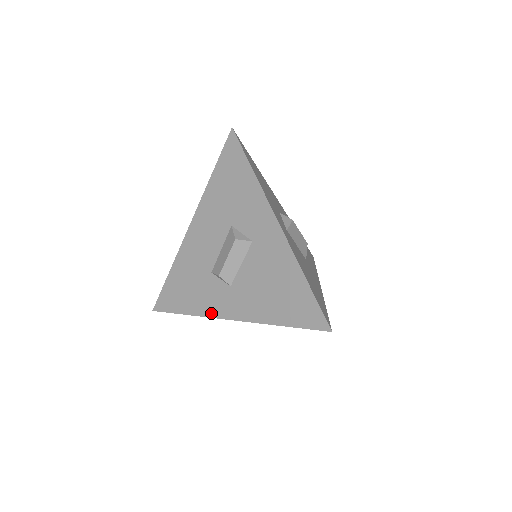
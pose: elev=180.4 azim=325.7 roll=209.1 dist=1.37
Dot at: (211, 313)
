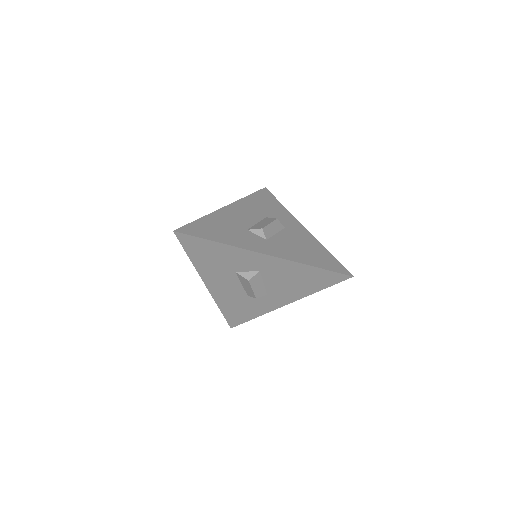
Dot at: (247, 247)
